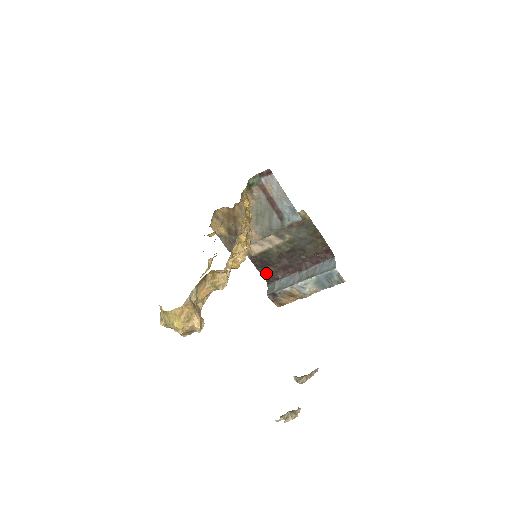
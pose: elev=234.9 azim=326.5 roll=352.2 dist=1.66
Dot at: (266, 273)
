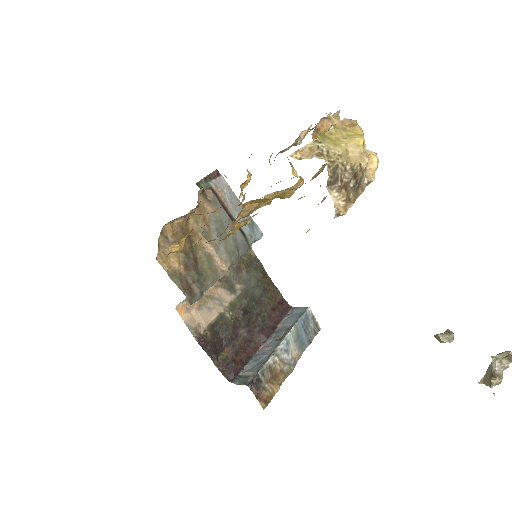
Dot at: (223, 364)
